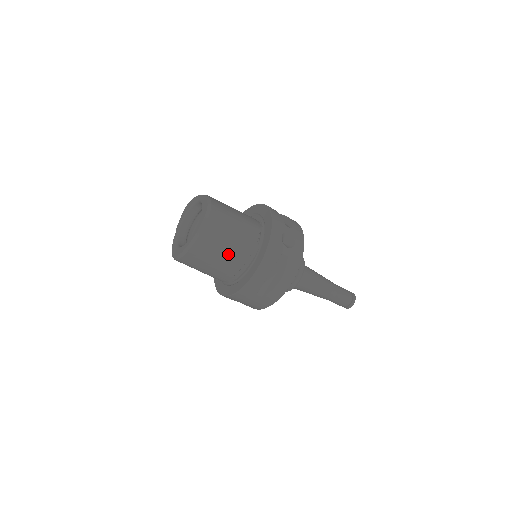
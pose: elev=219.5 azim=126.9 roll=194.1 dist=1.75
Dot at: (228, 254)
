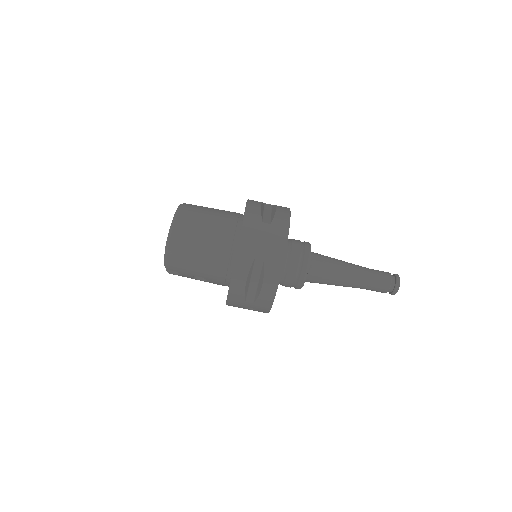
Dot at: (216, 216)
